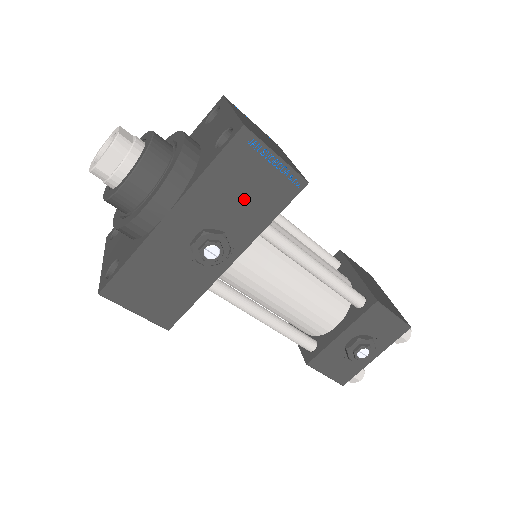
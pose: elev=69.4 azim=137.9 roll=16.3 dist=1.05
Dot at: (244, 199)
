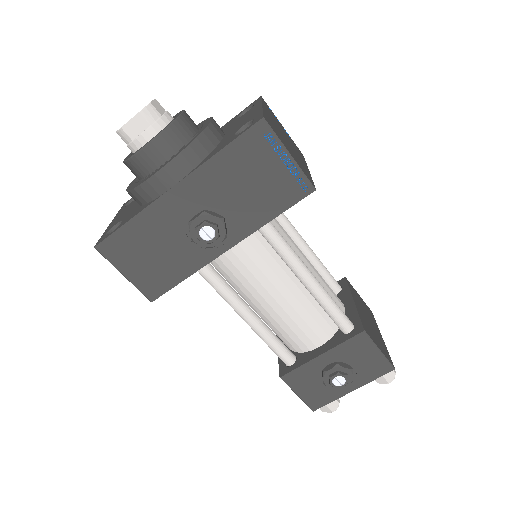
Dot at: (250, 190)
